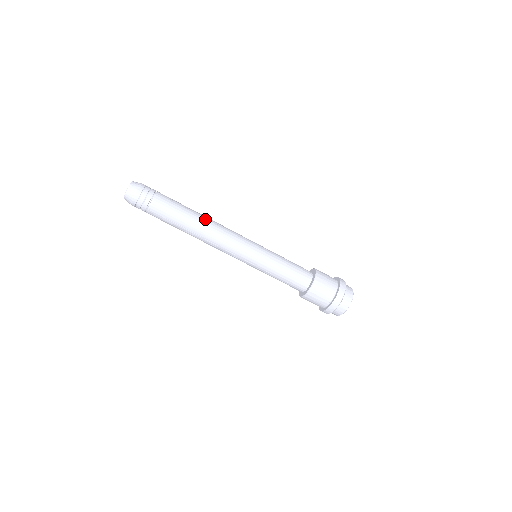
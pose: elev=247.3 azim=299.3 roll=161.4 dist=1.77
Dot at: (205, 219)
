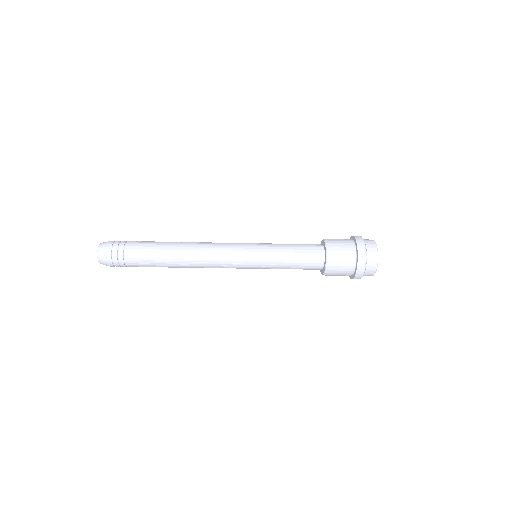
Dot at: (186, 243)
